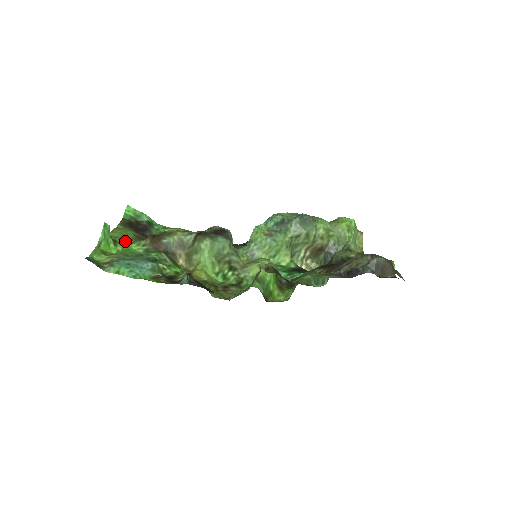
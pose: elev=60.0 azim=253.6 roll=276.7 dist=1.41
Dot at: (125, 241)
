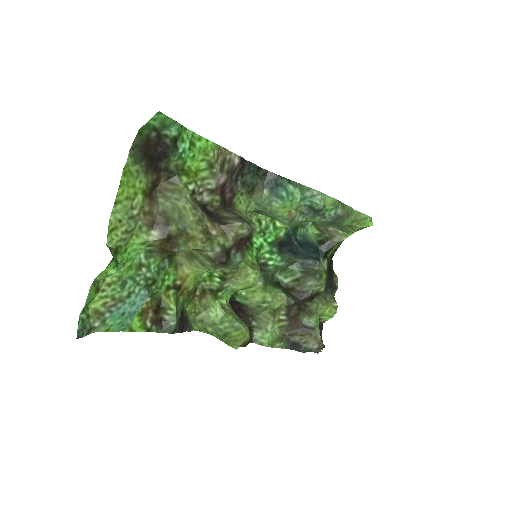
Dot at: (129, 235)
